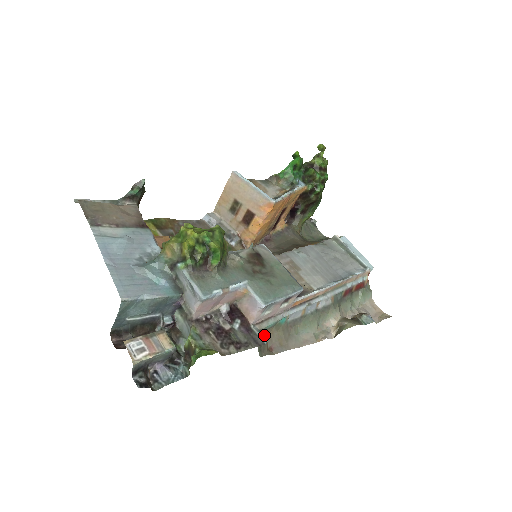
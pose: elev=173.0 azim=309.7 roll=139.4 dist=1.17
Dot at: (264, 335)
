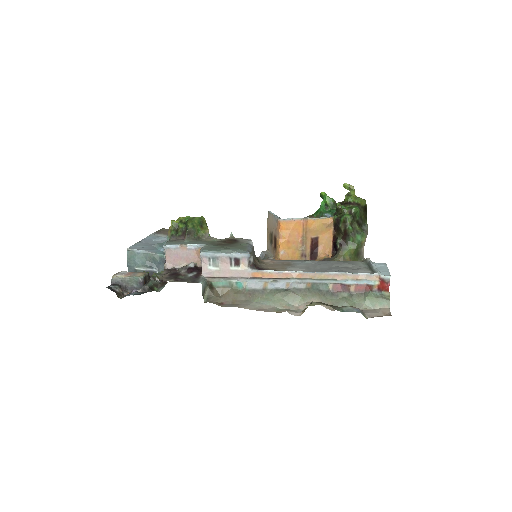
Dot at: (219, 292)
